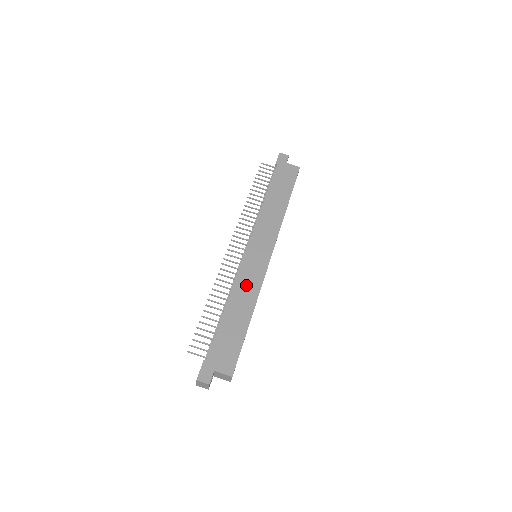
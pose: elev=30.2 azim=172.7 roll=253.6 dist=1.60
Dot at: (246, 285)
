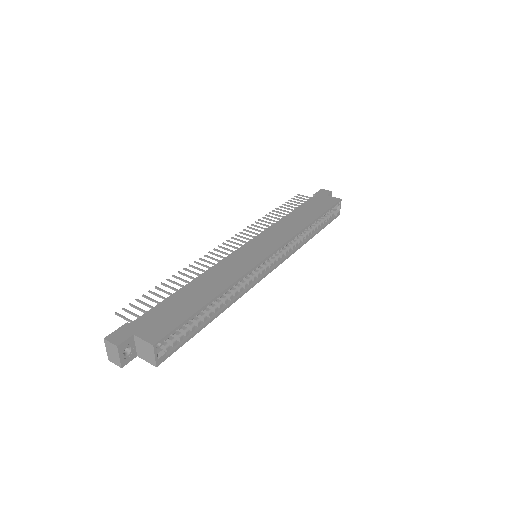
Dot at: (226, 269)
